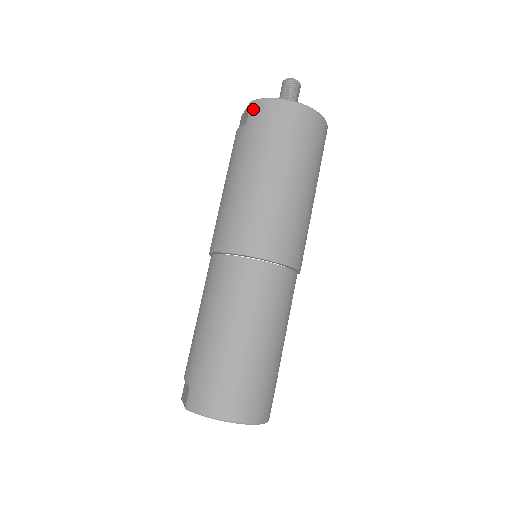
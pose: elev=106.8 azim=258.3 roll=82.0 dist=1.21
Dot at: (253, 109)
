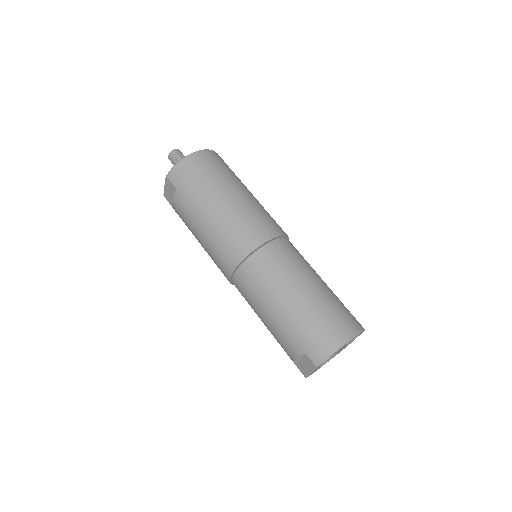
Dot at: (172, 178)
